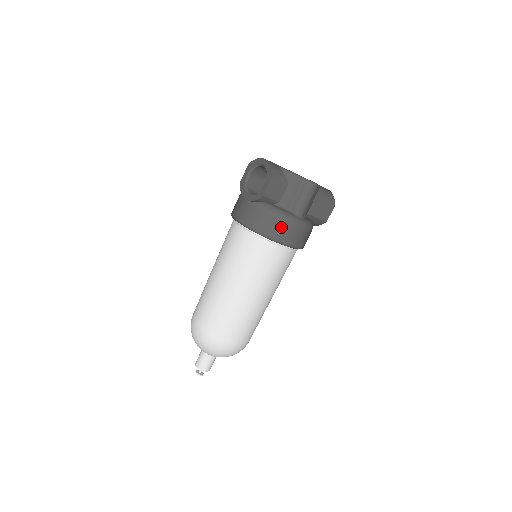
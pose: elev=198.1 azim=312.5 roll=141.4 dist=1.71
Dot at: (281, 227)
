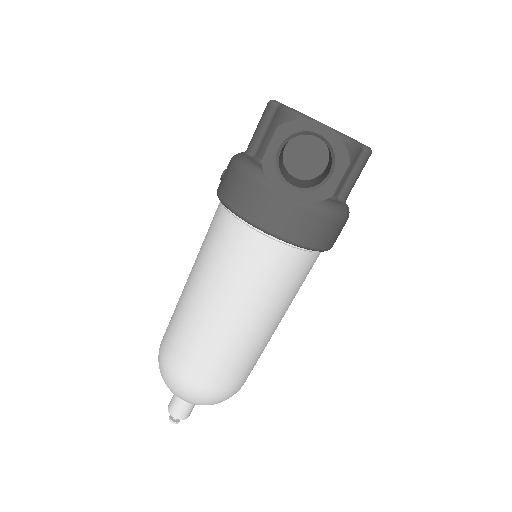
Dot at: (338, 231)
